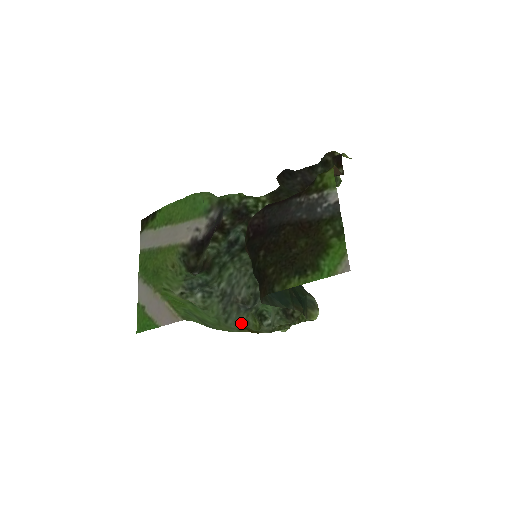
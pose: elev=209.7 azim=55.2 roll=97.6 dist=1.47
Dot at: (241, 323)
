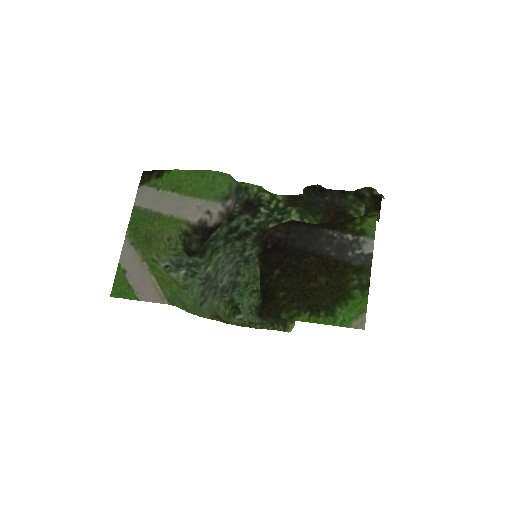
Dot at: (213, 307)
